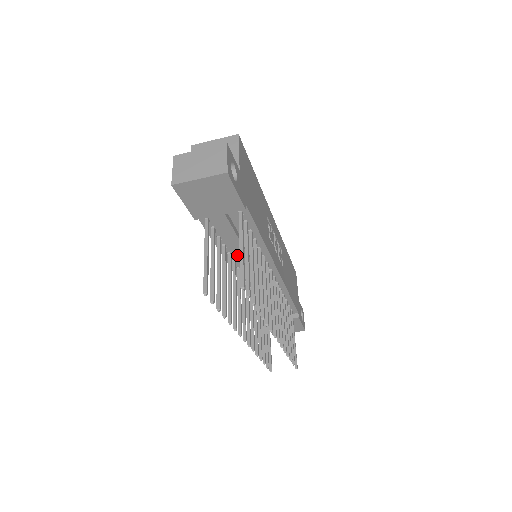
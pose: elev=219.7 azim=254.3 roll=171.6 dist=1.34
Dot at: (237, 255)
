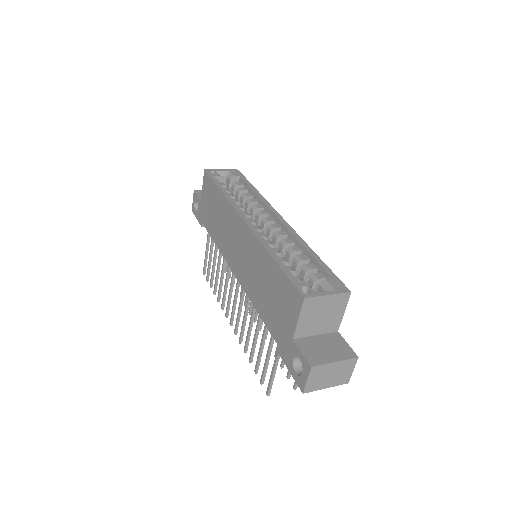
Dot at: occluded
